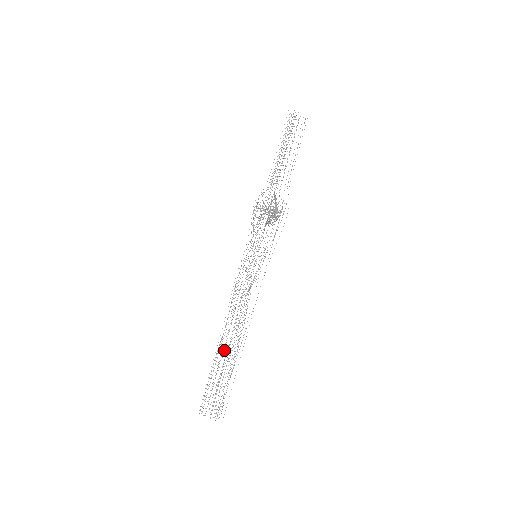
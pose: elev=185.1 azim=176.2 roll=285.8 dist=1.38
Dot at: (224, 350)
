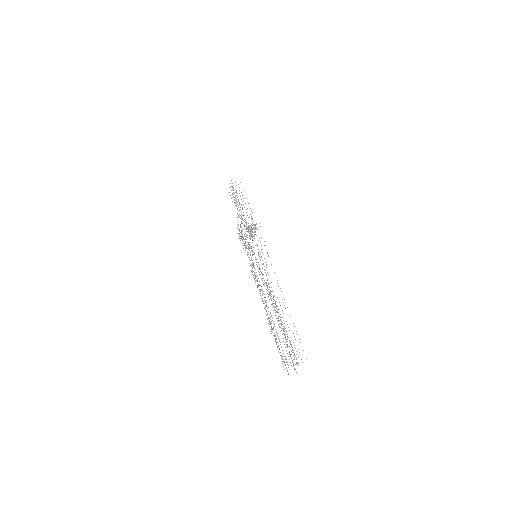
Dot at: occluded
